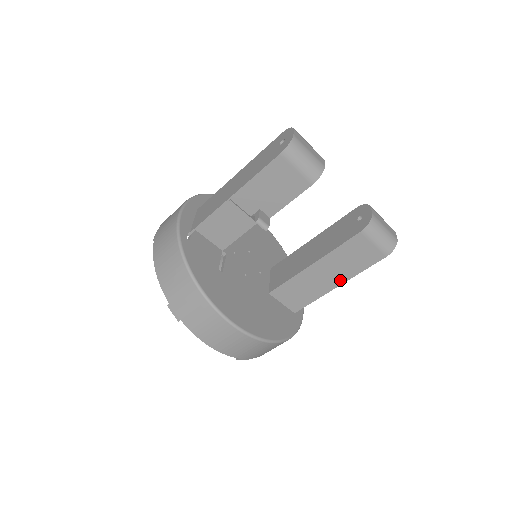
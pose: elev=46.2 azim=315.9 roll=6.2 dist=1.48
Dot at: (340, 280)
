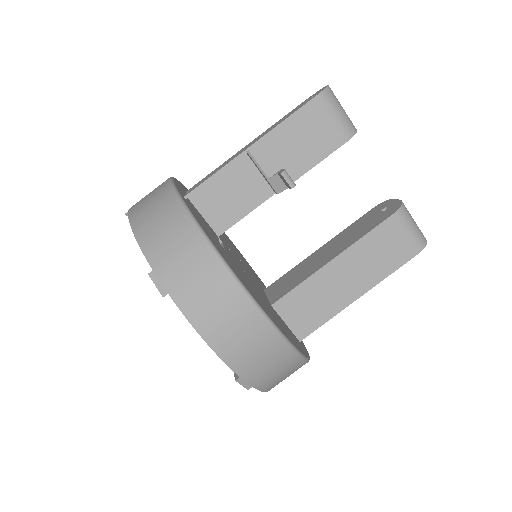
Dot at: (363, 287)
